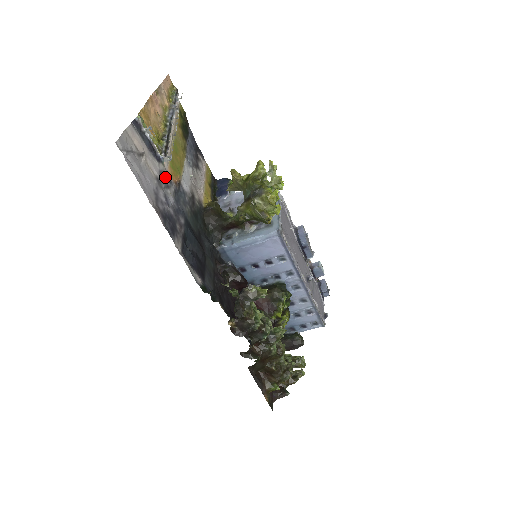
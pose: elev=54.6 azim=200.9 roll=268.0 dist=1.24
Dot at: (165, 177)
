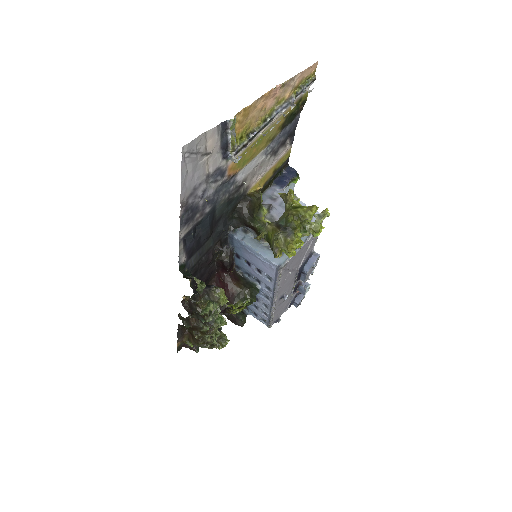
Dot at: (220, 172)
